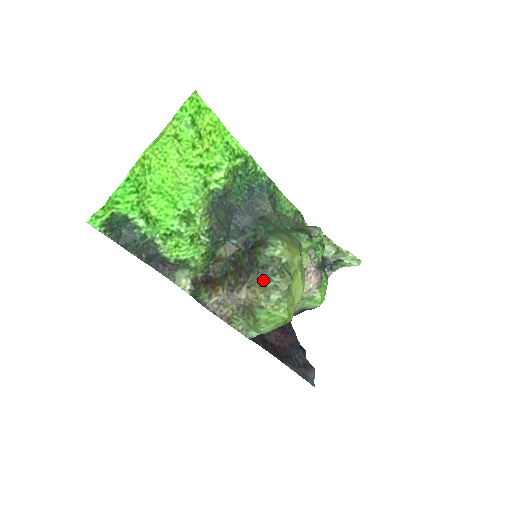
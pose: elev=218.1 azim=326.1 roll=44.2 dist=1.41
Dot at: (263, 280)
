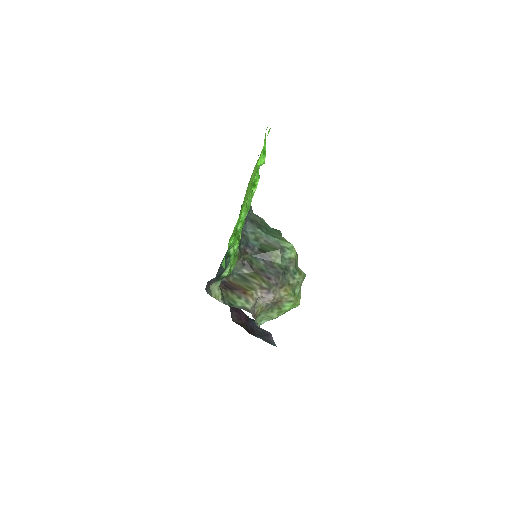
Dot at: (289, 279)
